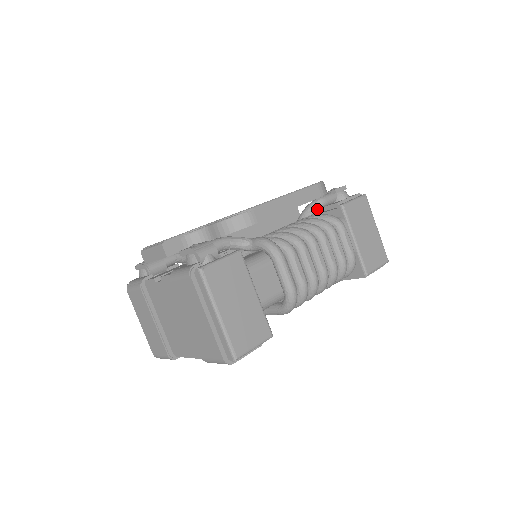
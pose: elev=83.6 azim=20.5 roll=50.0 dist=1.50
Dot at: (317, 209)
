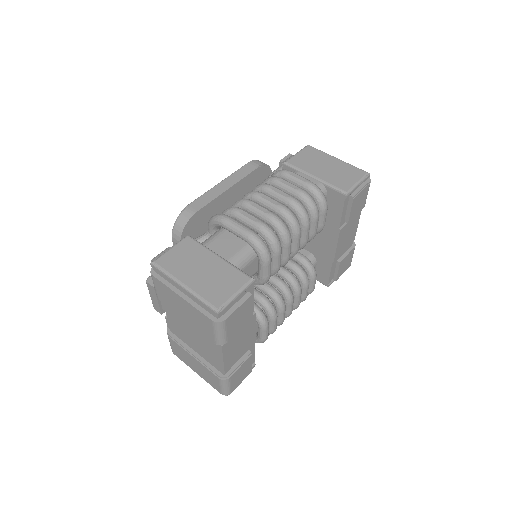
Dot at: occluded
